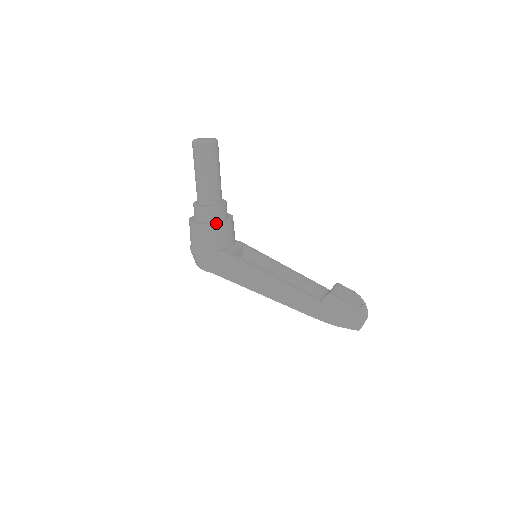
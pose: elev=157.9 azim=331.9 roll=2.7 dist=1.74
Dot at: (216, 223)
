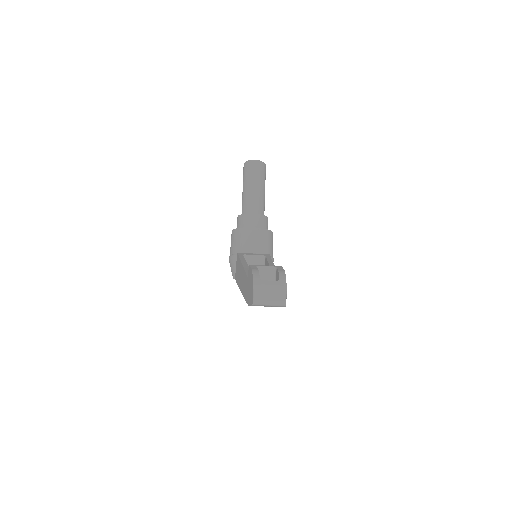
Dot at: (239, 228)
